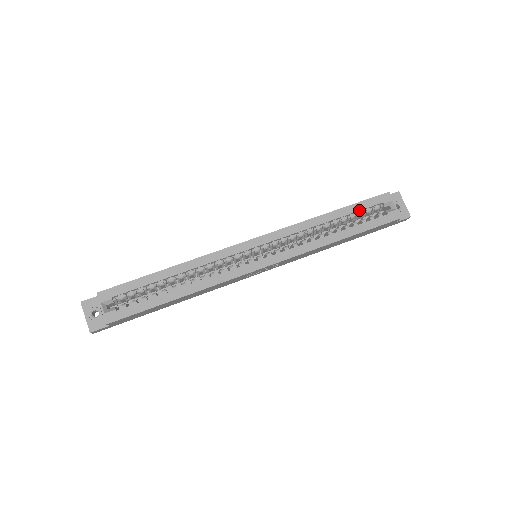
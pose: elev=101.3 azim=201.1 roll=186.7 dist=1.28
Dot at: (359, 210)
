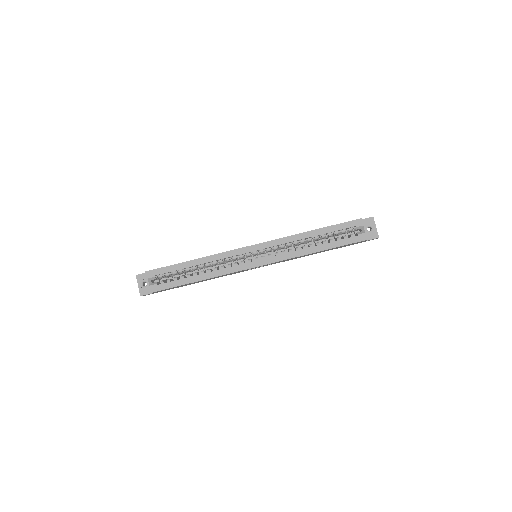
Dot at: (336, 230)
